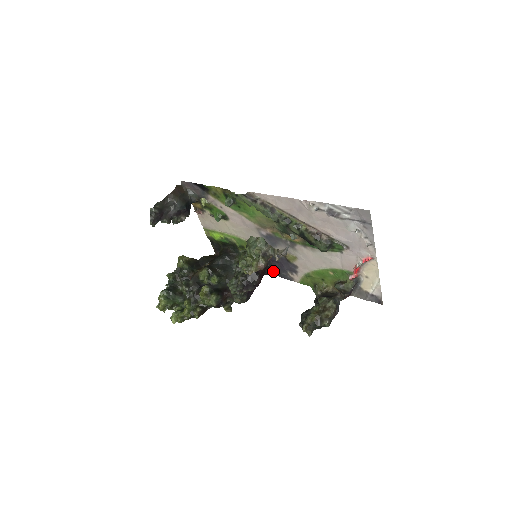
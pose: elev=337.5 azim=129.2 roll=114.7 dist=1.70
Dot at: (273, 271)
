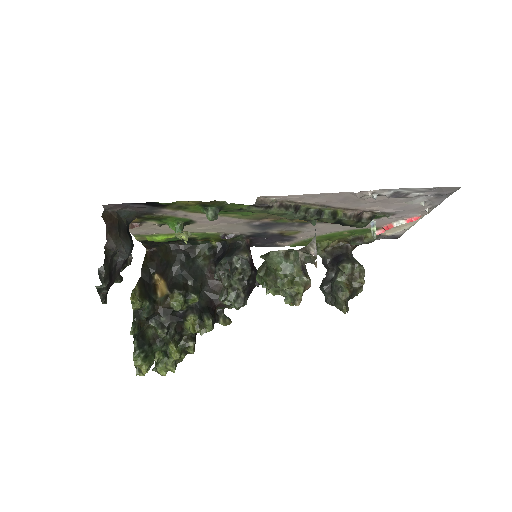
Dot at: (250, 245)
